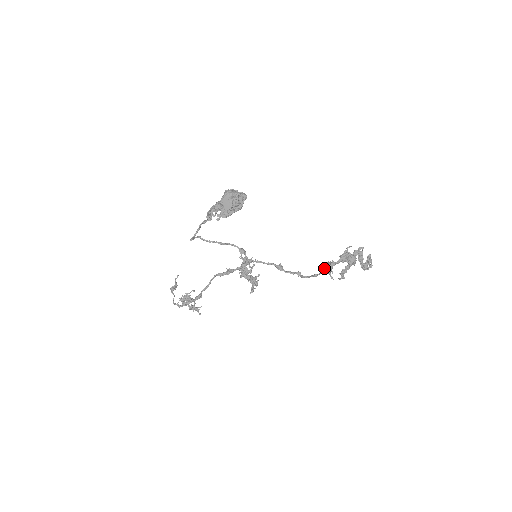
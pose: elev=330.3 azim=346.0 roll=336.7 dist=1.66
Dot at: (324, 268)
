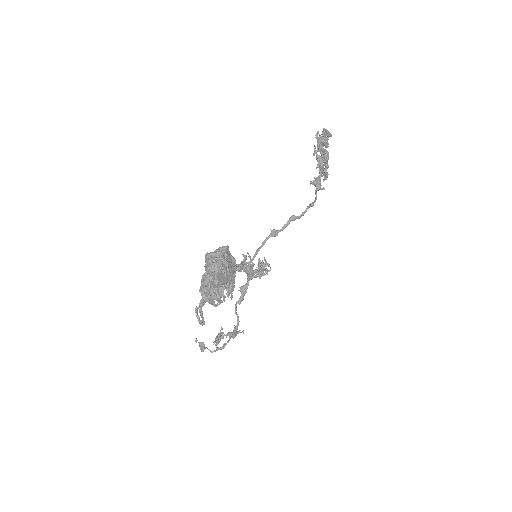
Dot at: (315, 193)
